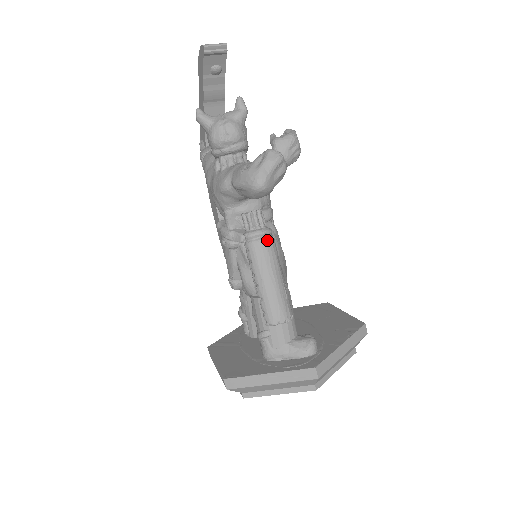
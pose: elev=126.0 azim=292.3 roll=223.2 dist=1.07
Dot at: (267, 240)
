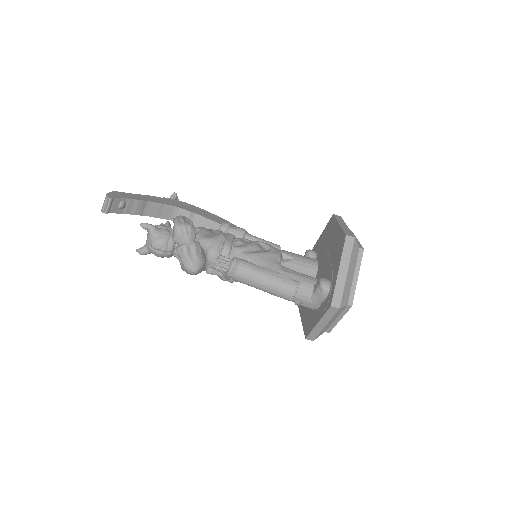
Dot at: (238, 269)
